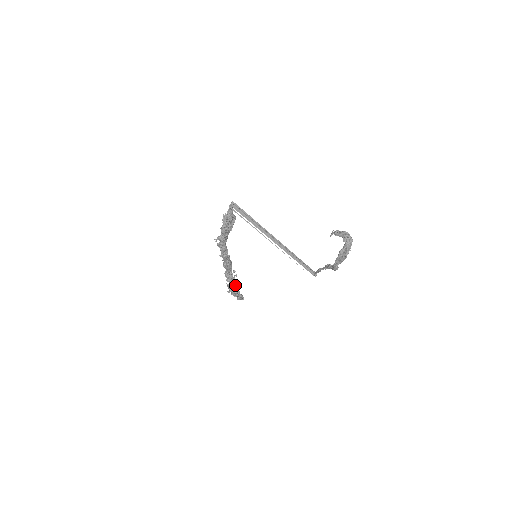
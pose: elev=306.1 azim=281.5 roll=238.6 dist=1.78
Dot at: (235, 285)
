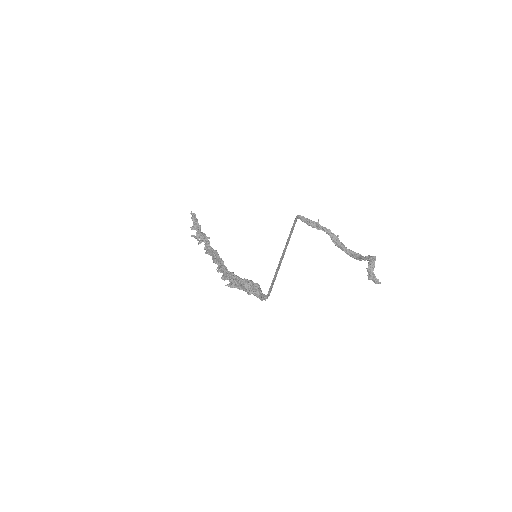
Dot at: occluded
